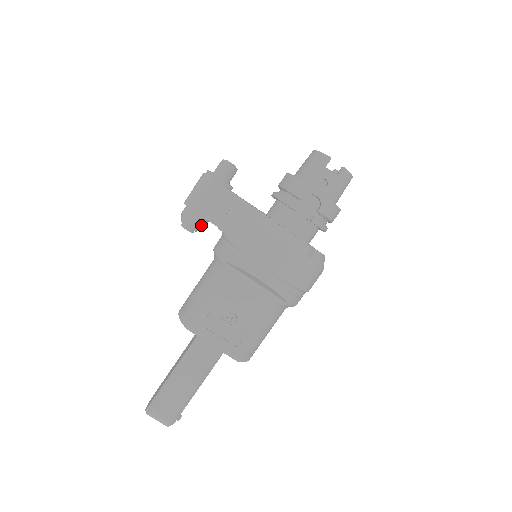
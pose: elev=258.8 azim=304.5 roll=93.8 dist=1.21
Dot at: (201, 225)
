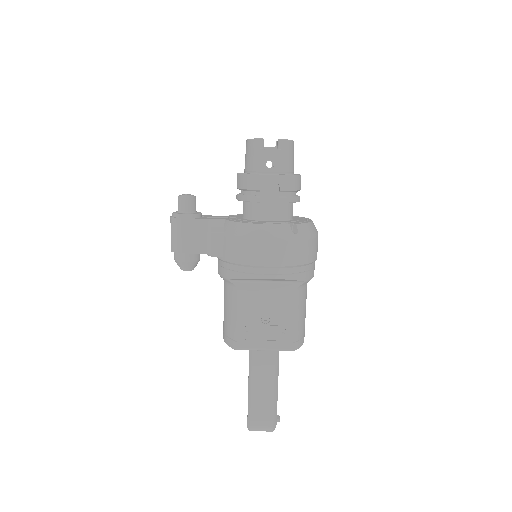
Dot at: (195, 260)
